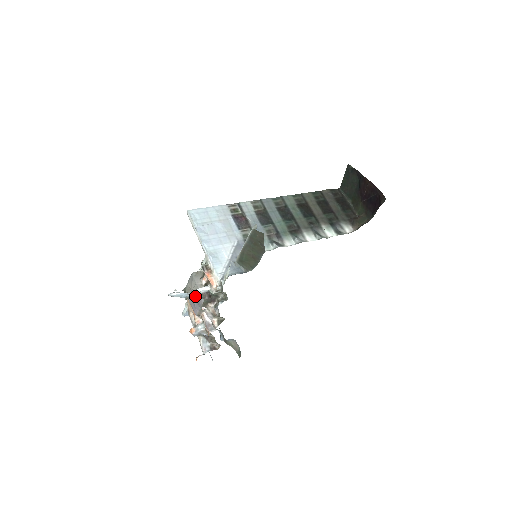
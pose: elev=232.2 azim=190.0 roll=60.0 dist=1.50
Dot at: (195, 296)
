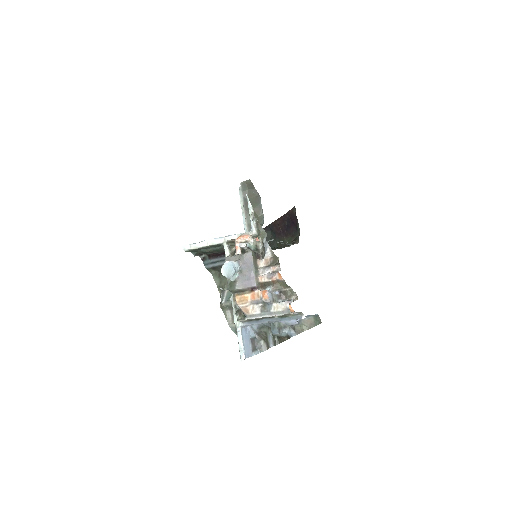
Dot at: (243, 243)
